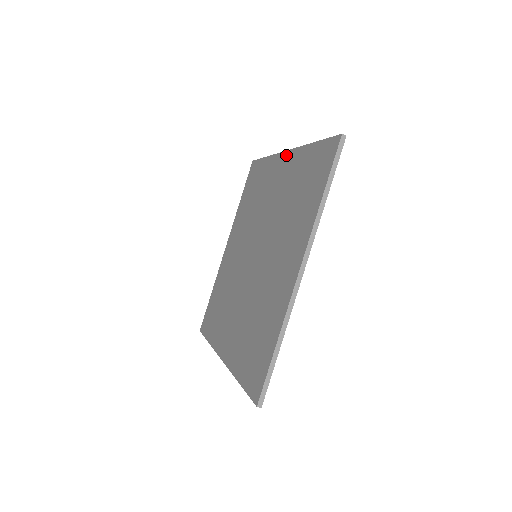
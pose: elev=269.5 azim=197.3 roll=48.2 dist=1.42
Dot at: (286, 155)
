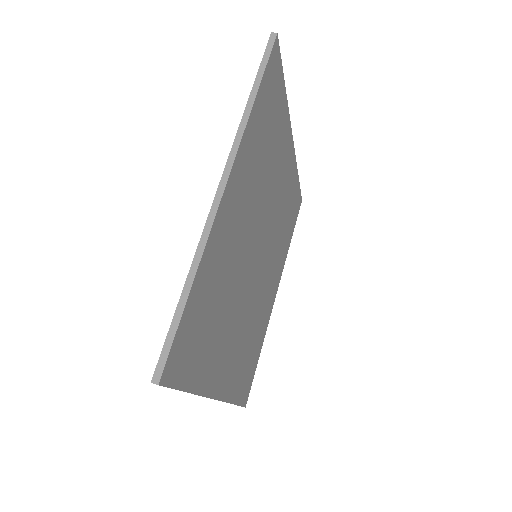
Dot at: occluded
